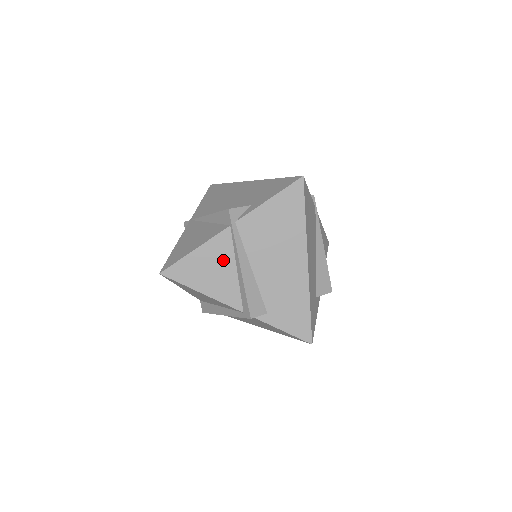
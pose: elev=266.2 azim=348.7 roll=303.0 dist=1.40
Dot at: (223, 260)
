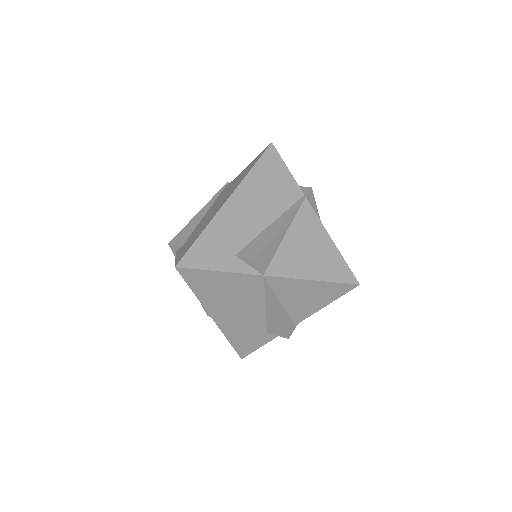
Dot at: occluded
